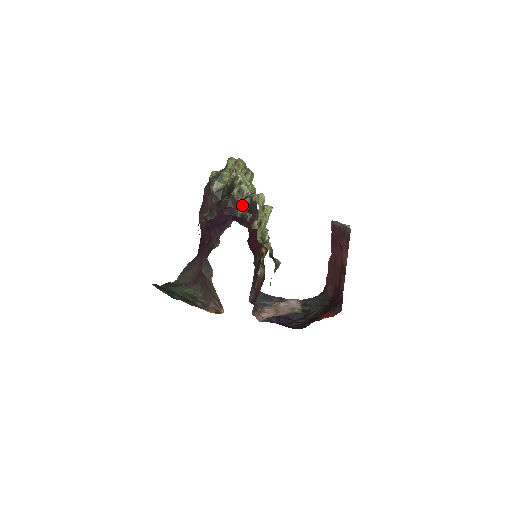
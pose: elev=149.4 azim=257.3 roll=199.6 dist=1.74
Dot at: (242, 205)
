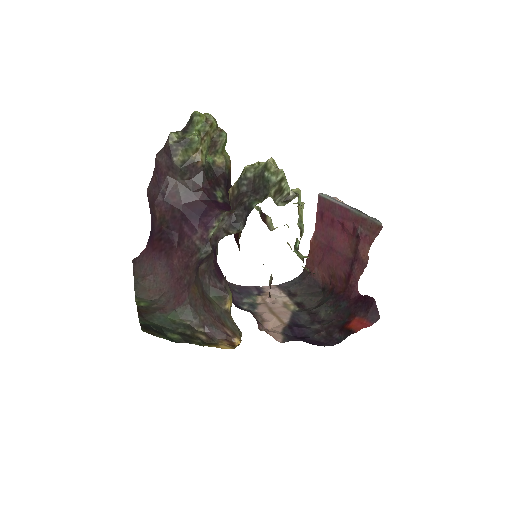
Dot at: (219, 182)
